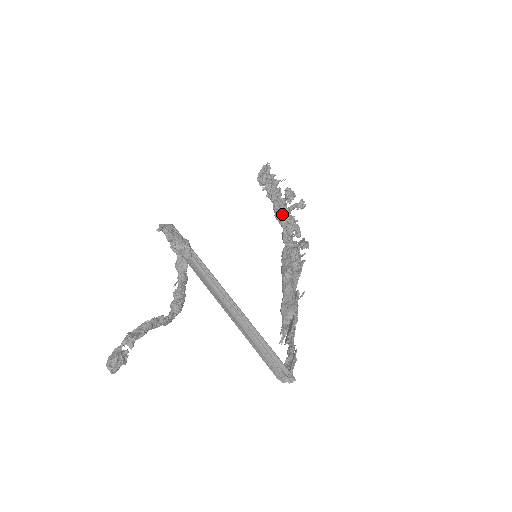
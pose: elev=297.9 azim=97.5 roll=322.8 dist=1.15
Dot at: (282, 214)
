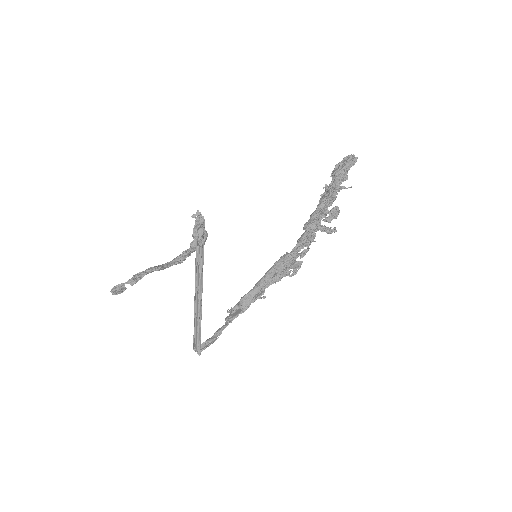
Dot at: (309, 229)
